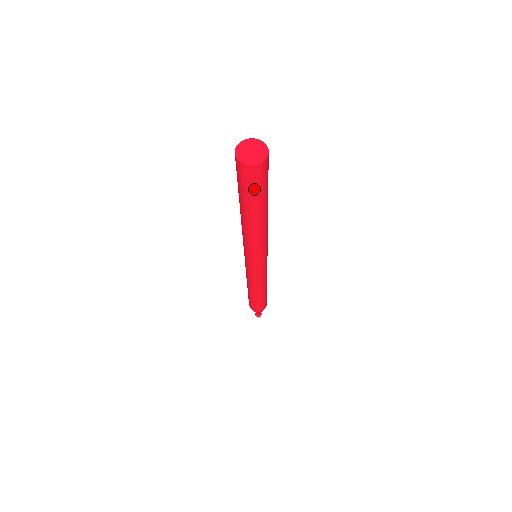
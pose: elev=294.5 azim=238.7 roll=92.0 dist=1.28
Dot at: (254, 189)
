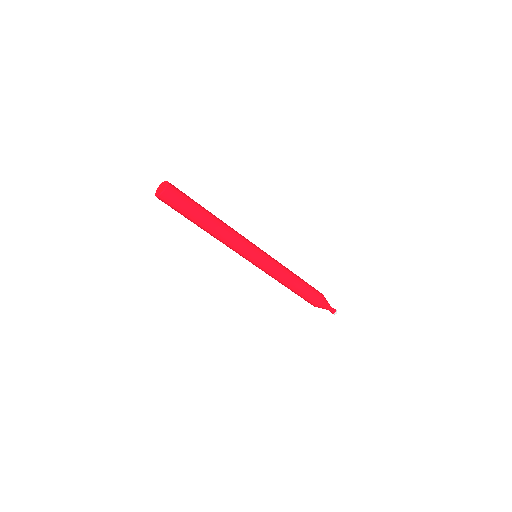
Dot at: (185, 201)
